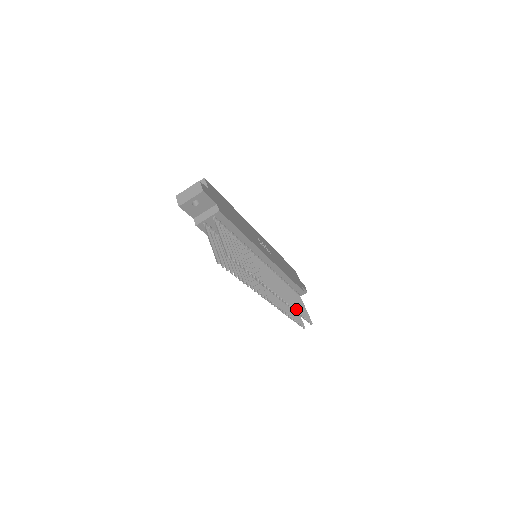
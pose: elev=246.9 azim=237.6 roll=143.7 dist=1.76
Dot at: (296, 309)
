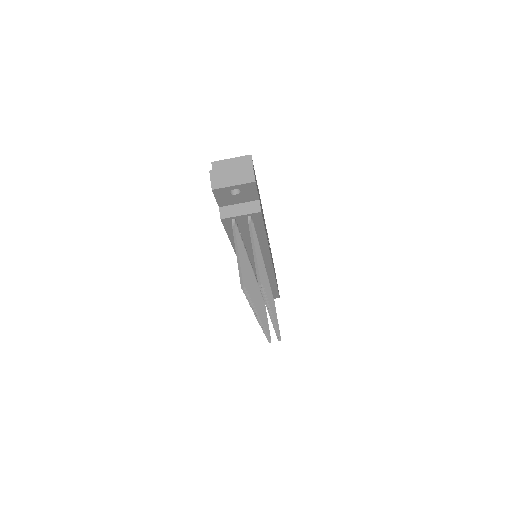
Dot at: occluded
